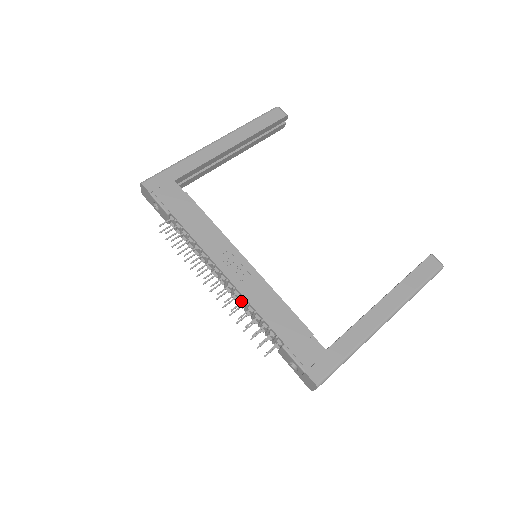
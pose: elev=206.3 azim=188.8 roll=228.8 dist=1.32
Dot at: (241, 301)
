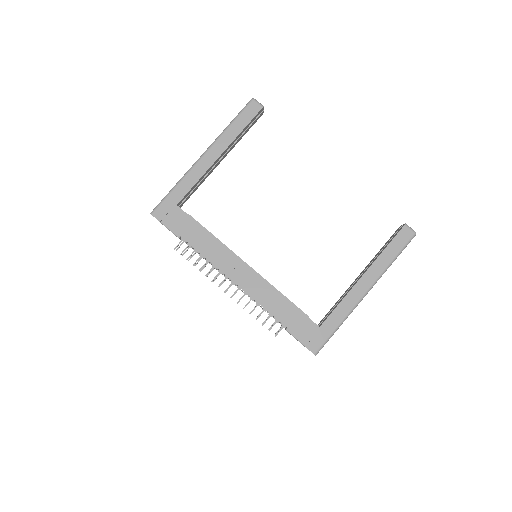
Dot at: occluded
